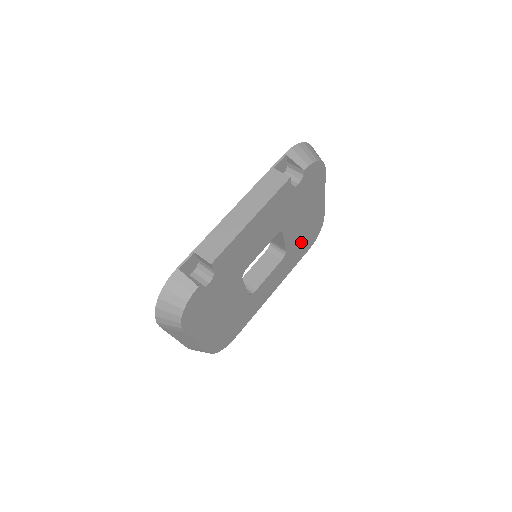
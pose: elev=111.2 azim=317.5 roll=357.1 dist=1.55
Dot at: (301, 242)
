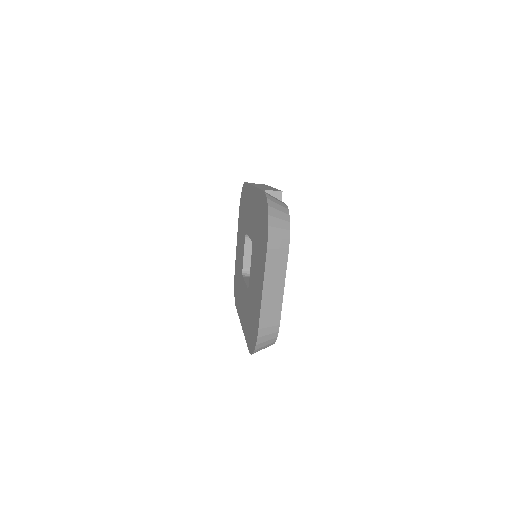
Dot at: occluded
